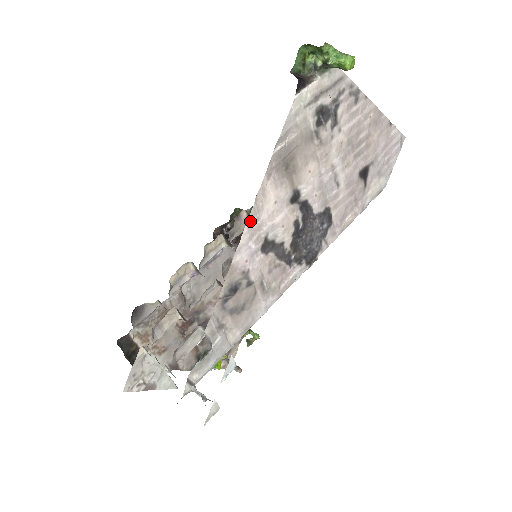
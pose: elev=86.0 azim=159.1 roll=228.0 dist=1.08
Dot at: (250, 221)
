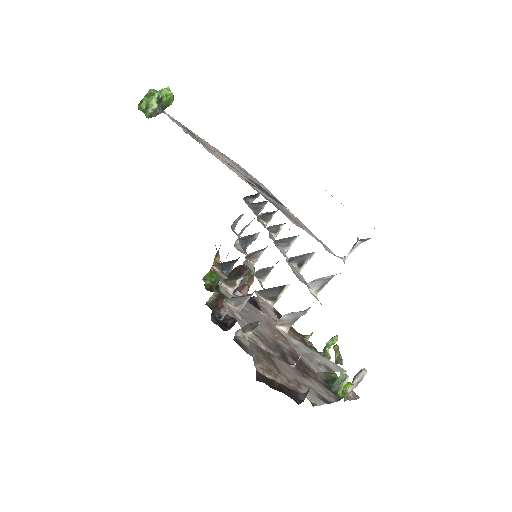
Dot at: (223, 163)
